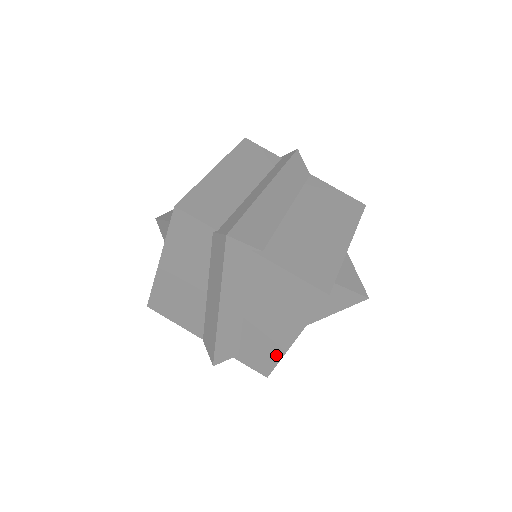
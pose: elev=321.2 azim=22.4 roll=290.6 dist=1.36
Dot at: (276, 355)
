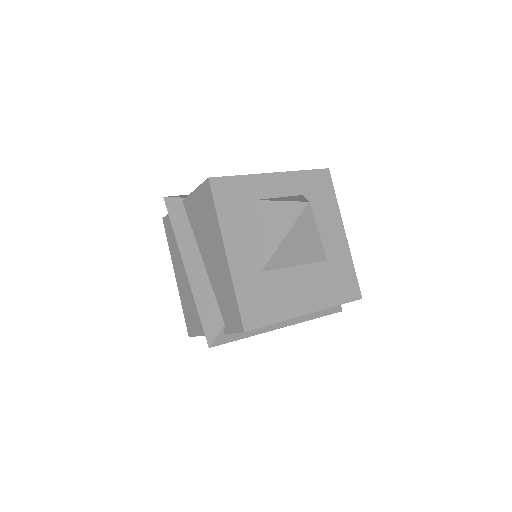
Dot at: (231, 289)
